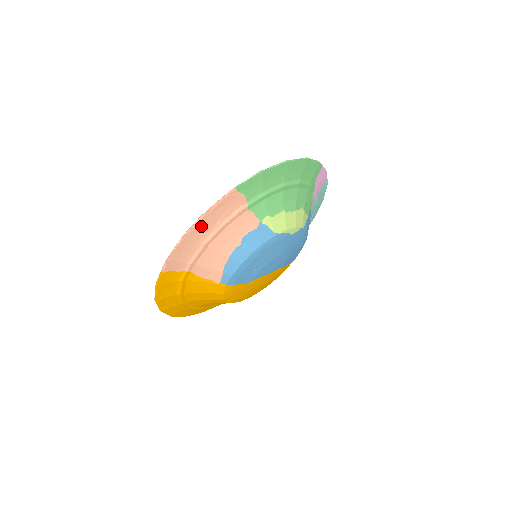
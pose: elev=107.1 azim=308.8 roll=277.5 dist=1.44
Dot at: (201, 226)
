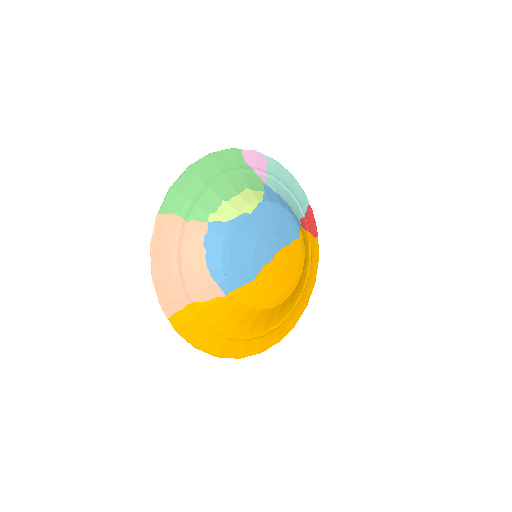
Dot at: (159, 260)
